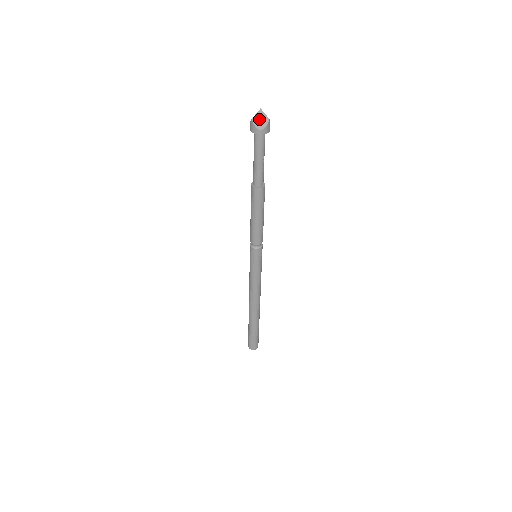
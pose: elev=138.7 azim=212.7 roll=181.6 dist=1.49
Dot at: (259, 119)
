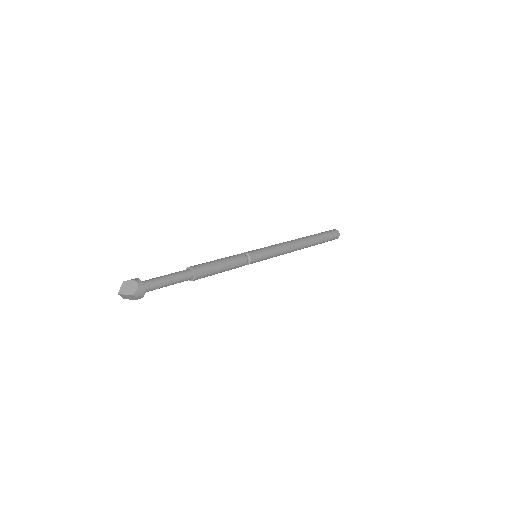
Dot at: (127, 297)
